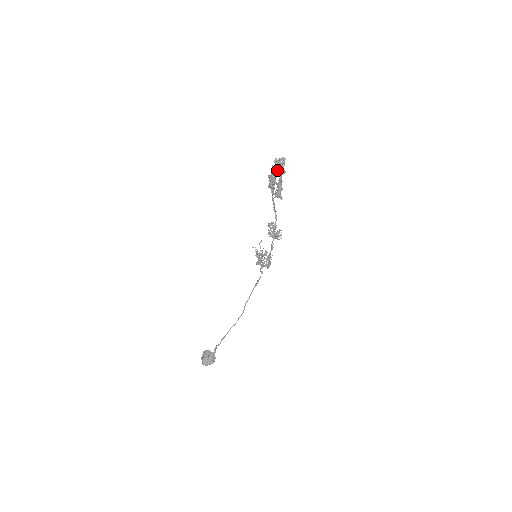
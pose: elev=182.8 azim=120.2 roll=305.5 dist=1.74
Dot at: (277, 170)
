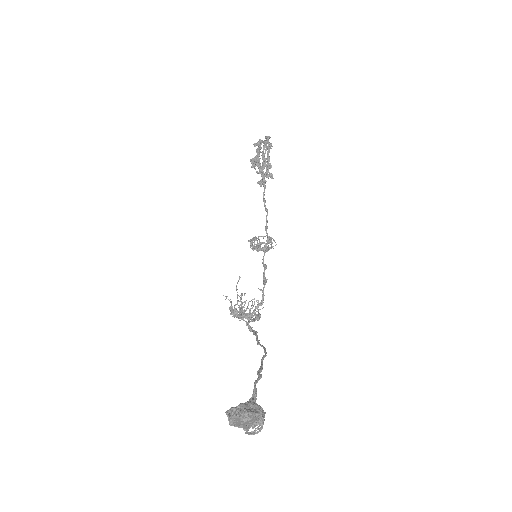
Dot at: (265, 140)
